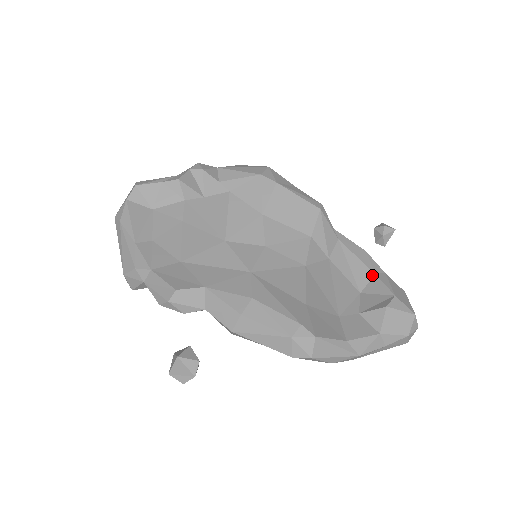
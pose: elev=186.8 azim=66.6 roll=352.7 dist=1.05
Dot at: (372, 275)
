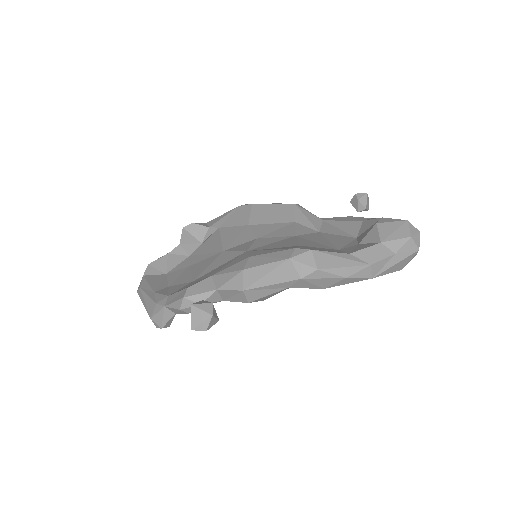
Dot at: (360, 223)
